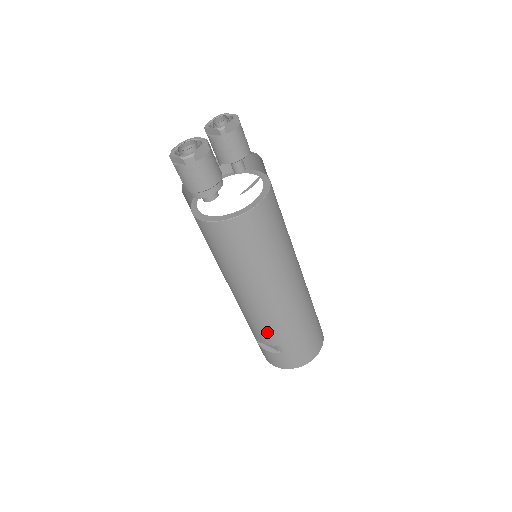
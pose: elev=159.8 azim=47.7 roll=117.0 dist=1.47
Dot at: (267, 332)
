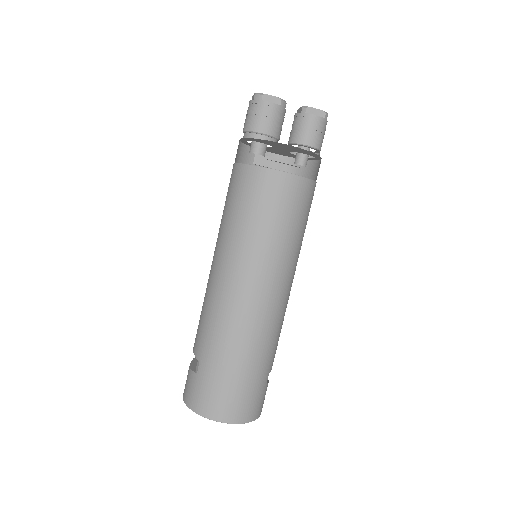
Dot at: (202, 332)
